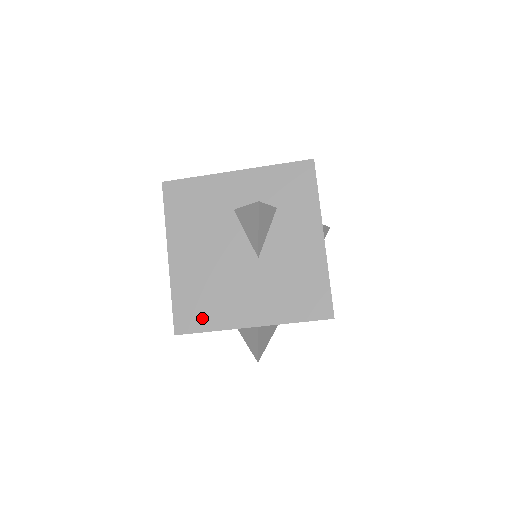
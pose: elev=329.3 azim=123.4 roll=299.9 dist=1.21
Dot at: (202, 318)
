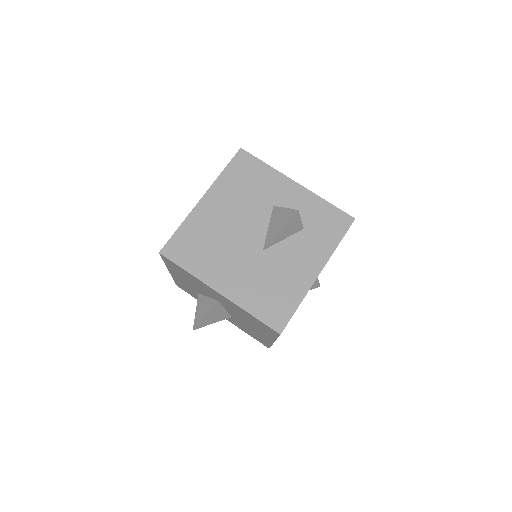
Dot at: (189, 257)
